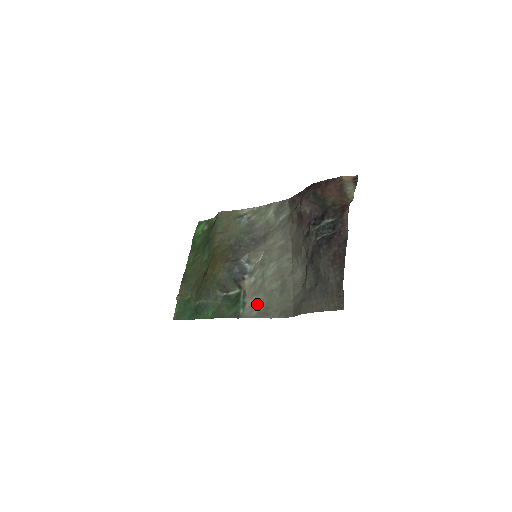
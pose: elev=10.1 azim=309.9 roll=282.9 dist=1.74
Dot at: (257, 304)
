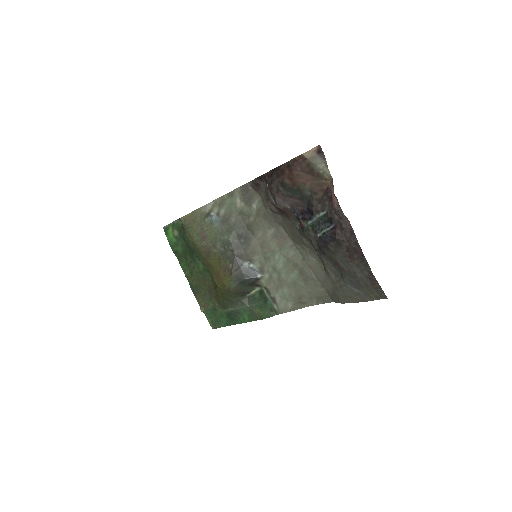
Dot at: (287, 297)
